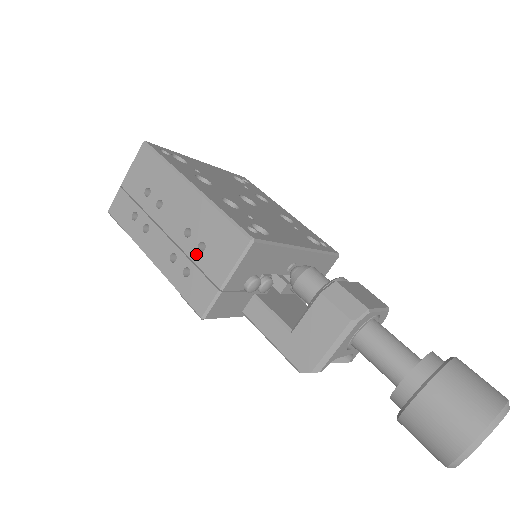
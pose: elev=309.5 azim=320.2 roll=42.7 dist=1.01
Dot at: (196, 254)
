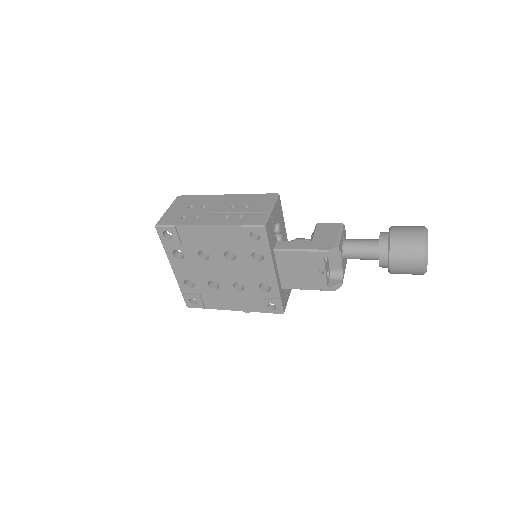
Dot at: (244, 209)
